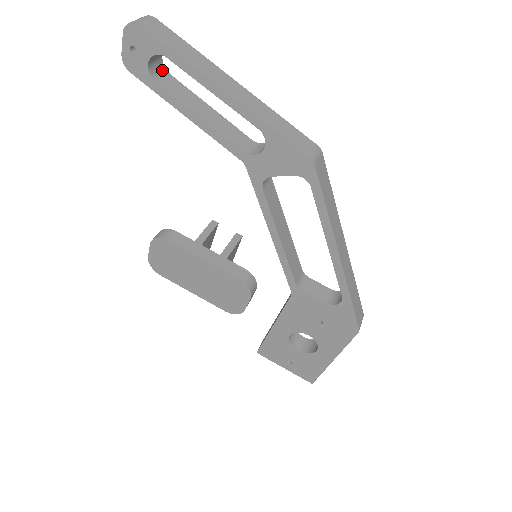
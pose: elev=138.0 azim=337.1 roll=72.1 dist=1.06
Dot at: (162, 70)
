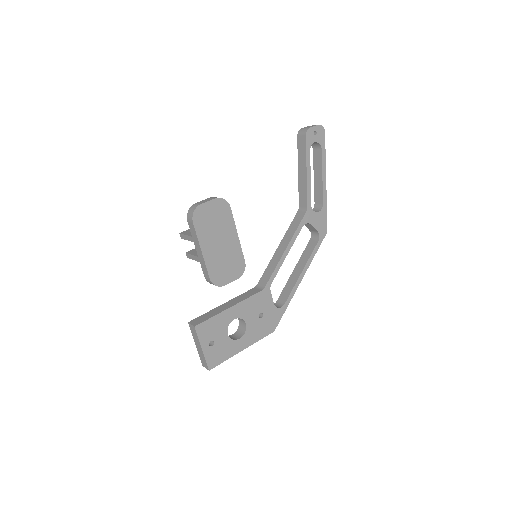
Dot at: occluded
